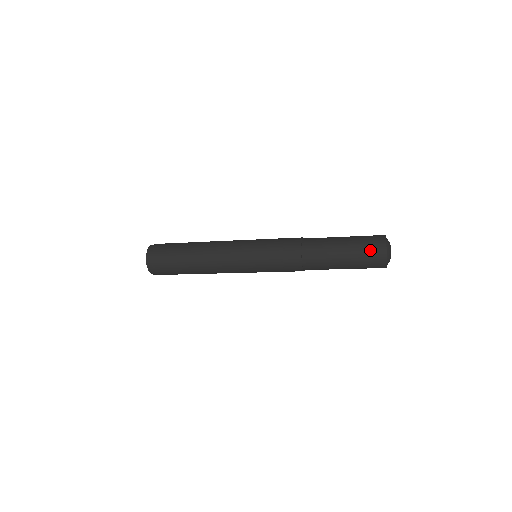
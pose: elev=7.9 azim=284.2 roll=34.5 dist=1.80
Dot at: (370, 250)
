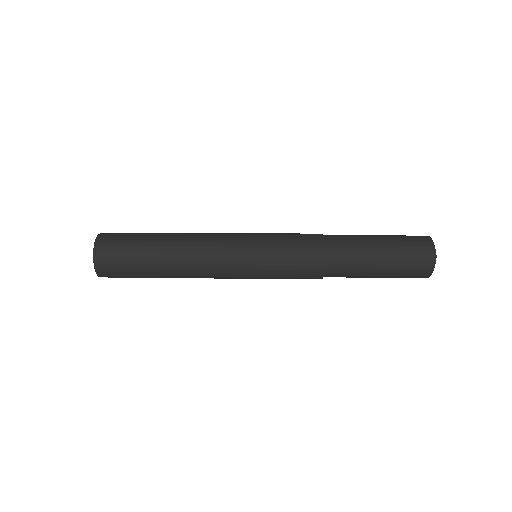
Dot at: (410, 236)
